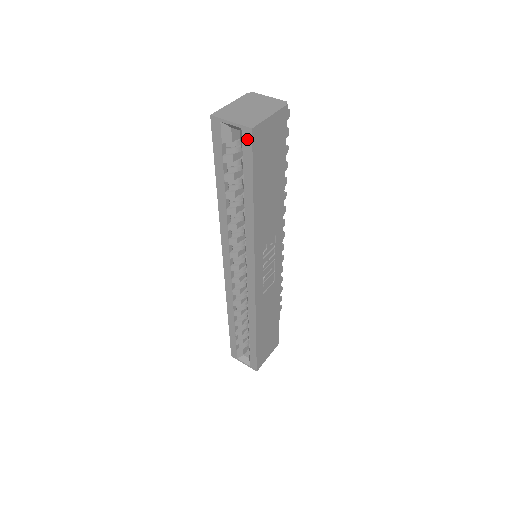
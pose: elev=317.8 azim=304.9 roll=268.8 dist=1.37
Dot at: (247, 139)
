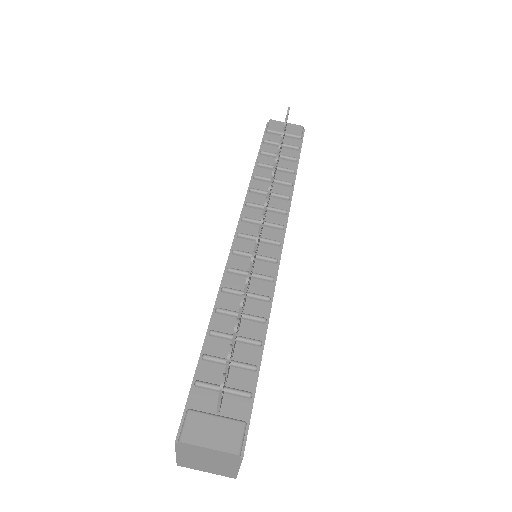
Dot at: occluded
